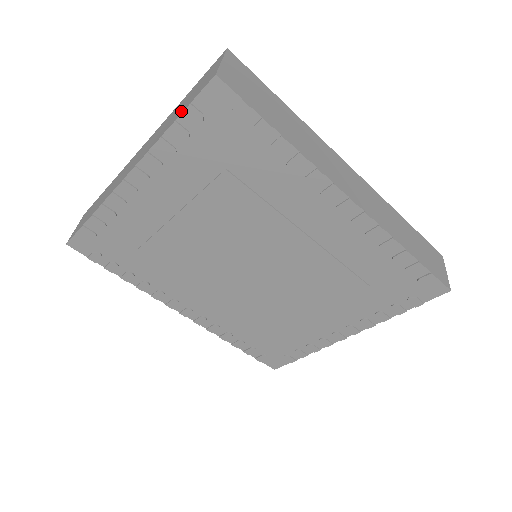
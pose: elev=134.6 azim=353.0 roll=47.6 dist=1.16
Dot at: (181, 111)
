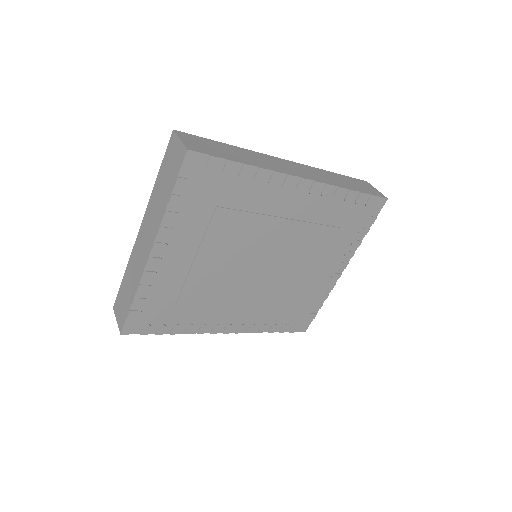
Dot at: (171, 186)
